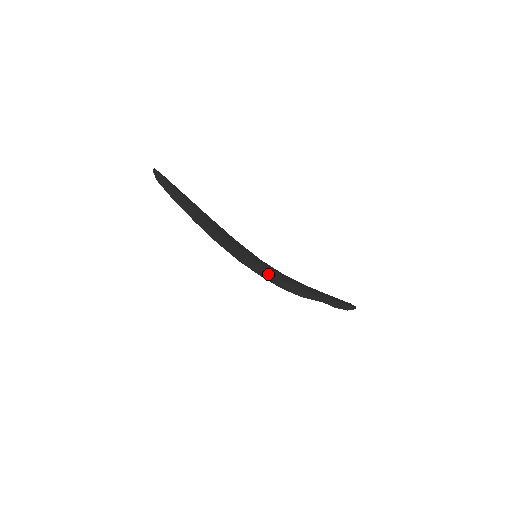
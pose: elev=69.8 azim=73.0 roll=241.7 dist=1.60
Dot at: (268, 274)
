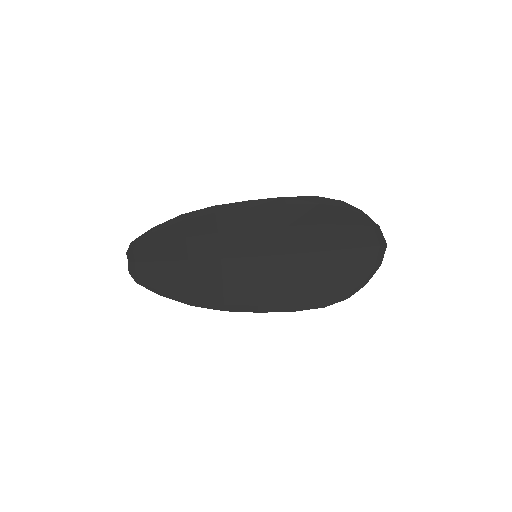
Dot at: (289, 285)
